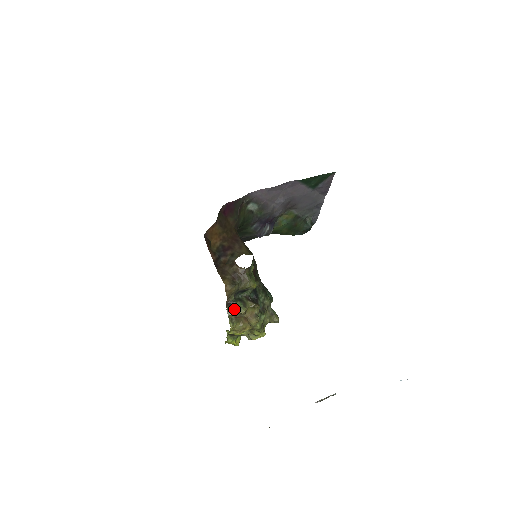
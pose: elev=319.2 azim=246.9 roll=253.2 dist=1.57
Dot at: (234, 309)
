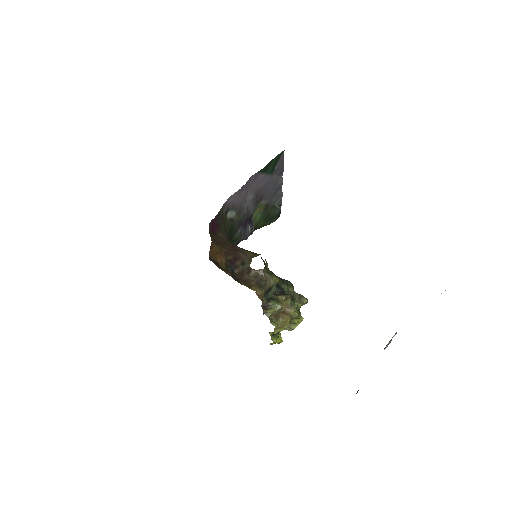
Dot at: (271, 309)
